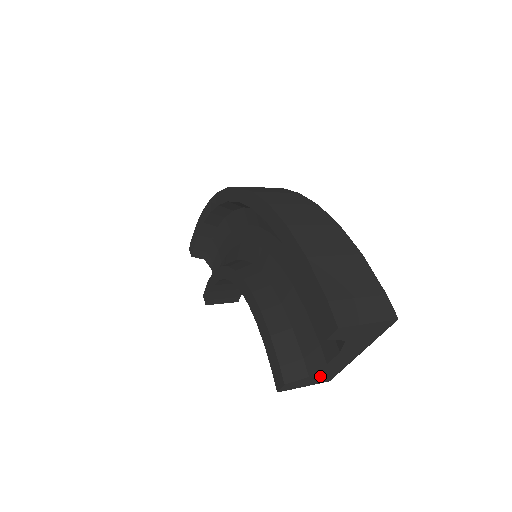
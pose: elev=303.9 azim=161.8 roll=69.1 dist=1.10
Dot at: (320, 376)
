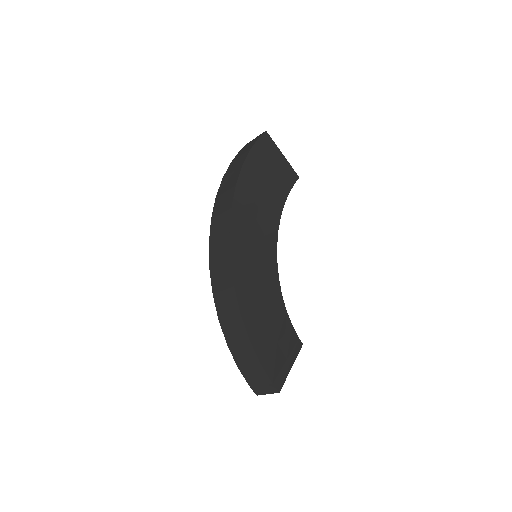
Dot at: occluded
